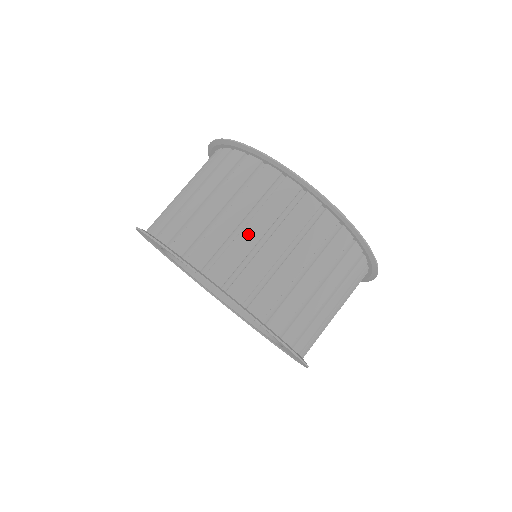
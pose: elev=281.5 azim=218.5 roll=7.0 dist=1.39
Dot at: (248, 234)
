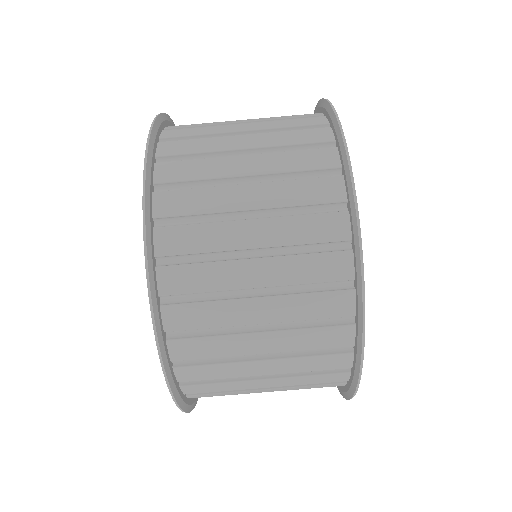
Dot at: (236, 162)
